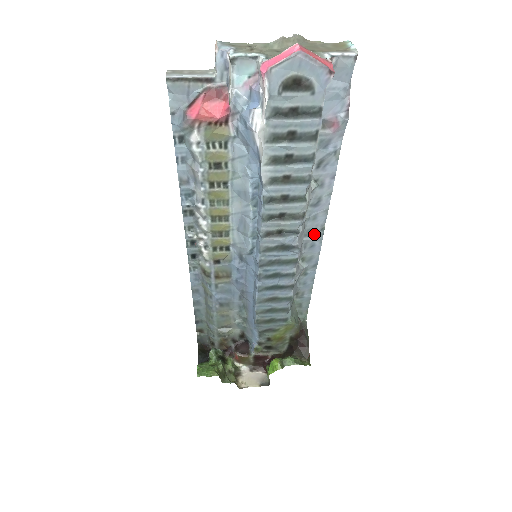
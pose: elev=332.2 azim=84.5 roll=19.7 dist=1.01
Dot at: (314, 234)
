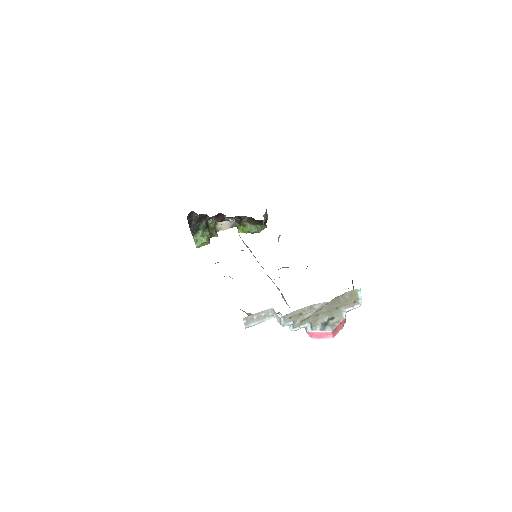
Dot at: occluded
